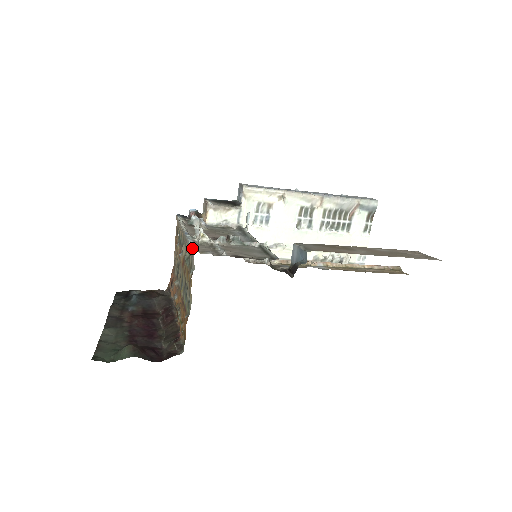
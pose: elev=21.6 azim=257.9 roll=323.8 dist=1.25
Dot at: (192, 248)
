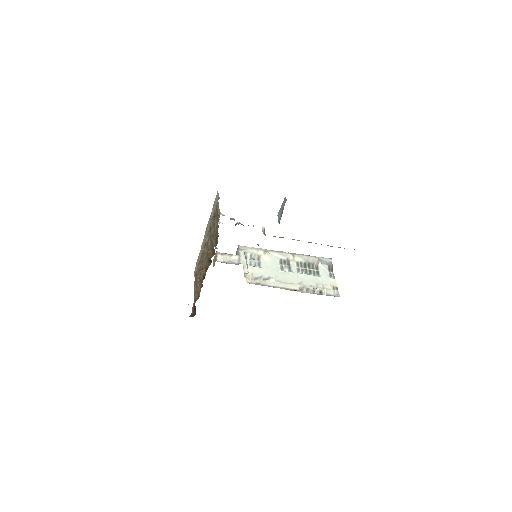
Dot at: (216, 195)
